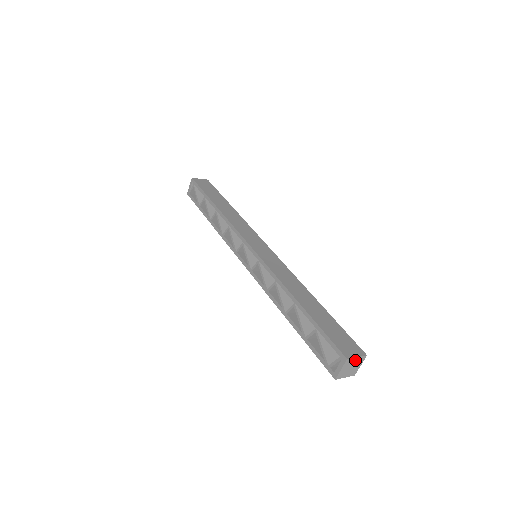
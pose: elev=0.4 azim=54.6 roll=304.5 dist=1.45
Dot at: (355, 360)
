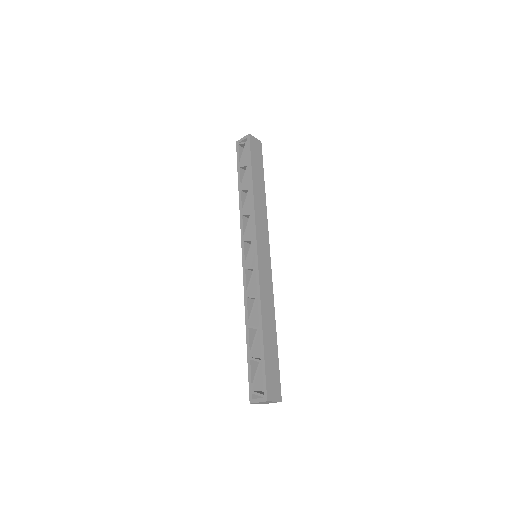
Dot at: occluded
